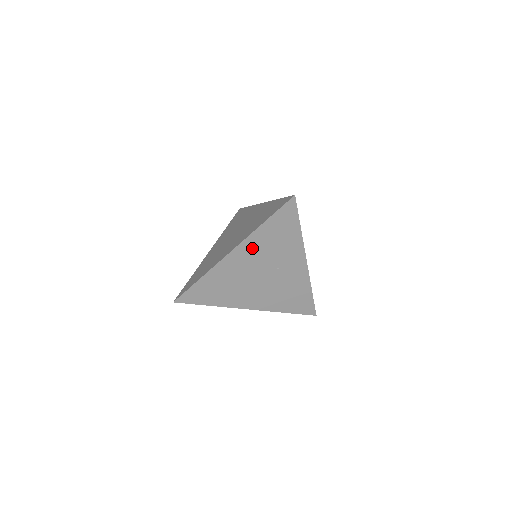
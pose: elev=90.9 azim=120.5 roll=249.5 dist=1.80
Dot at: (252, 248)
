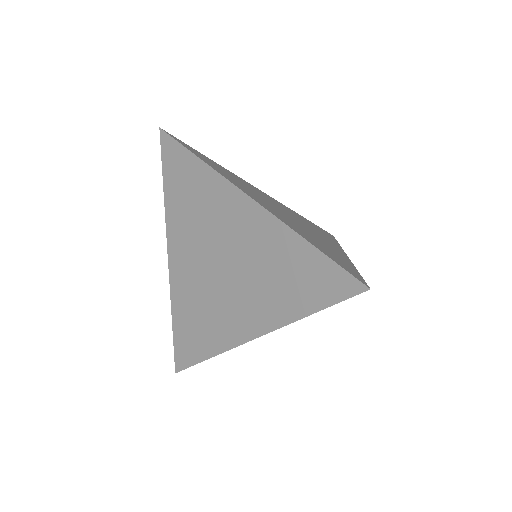
Dot at: occluded
